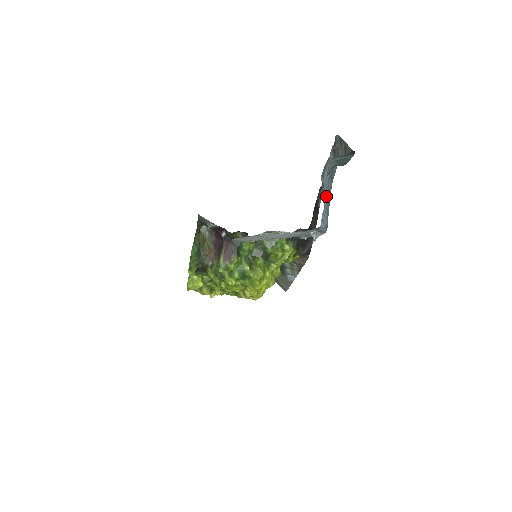
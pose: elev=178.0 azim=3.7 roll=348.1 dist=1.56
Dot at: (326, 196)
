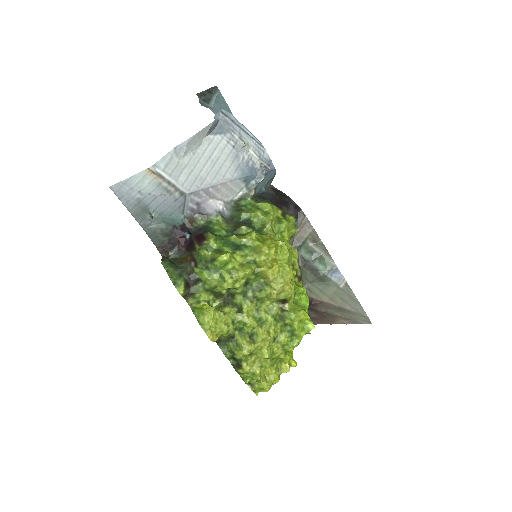
Dot at: occluded
